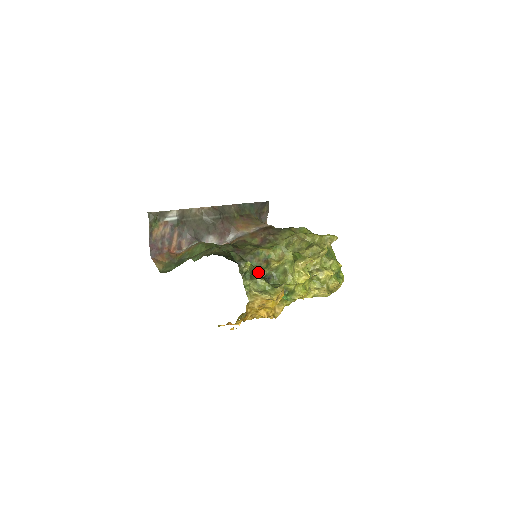
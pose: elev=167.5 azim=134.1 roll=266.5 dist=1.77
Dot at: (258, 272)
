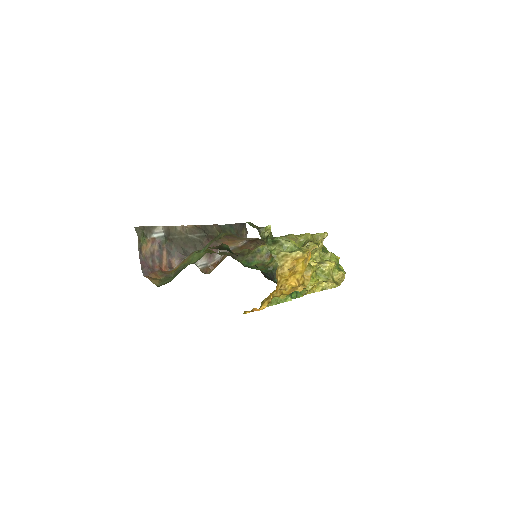
Dot at: (264, 267)
